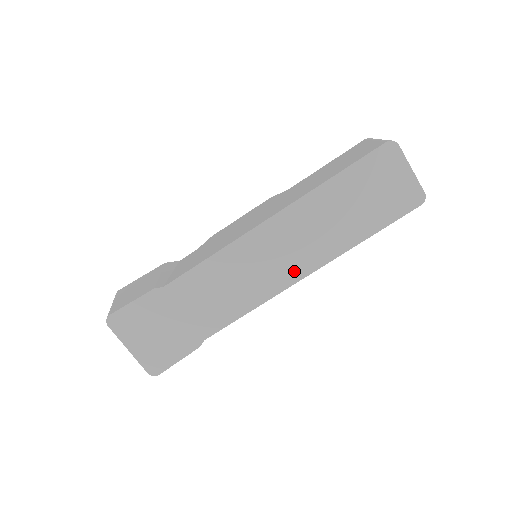
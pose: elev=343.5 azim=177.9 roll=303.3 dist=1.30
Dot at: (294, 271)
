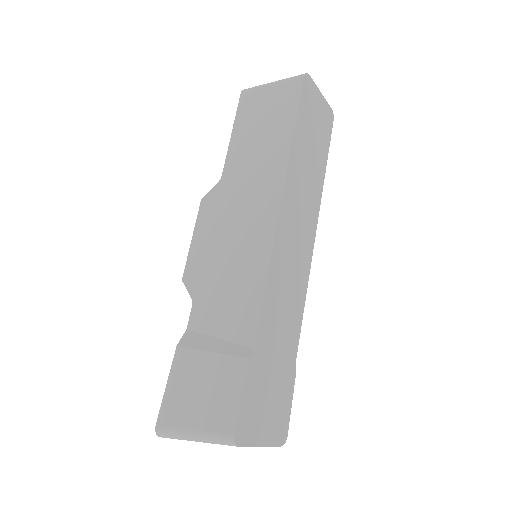
Dot at: (309, 236)
